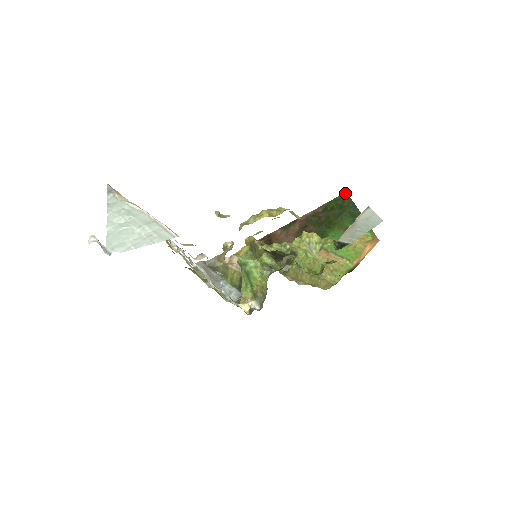
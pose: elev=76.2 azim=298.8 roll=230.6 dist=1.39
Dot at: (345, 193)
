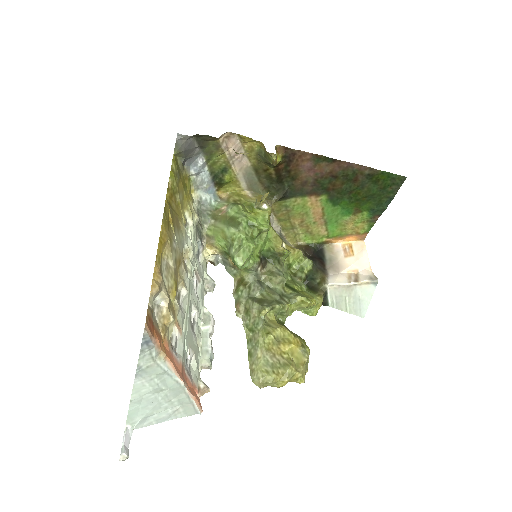
Dot at: (405, 178)
